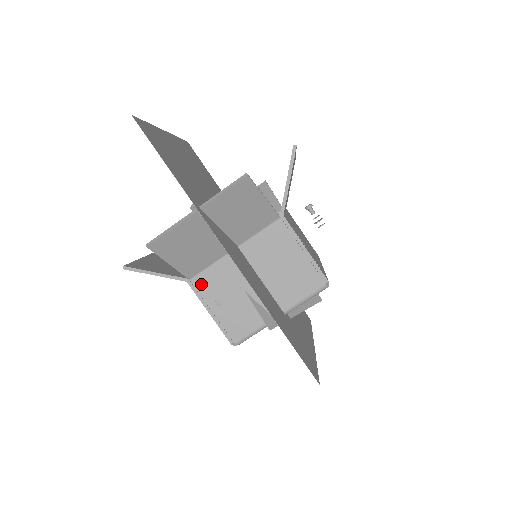
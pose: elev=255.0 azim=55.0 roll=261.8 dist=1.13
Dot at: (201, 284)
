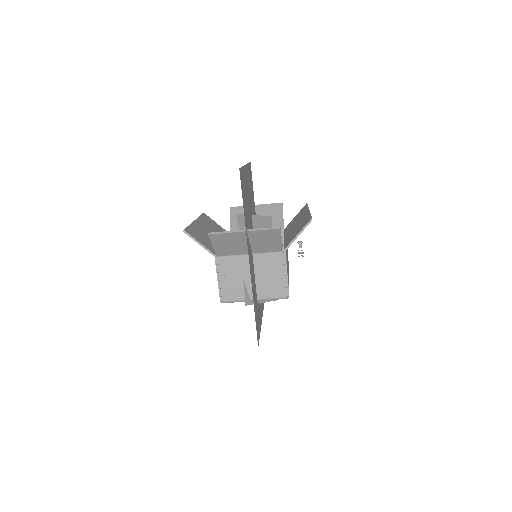
Dot at: (222, 262)
